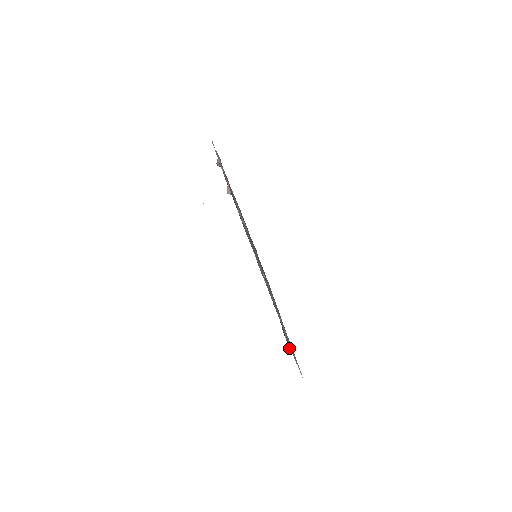
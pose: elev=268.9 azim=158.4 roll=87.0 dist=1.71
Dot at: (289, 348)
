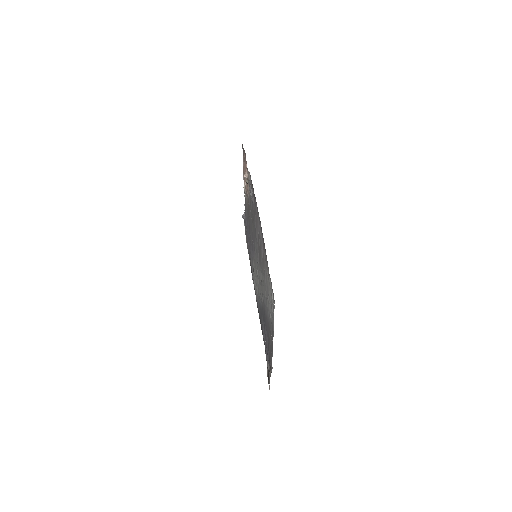
Dot at: (269, 375)
